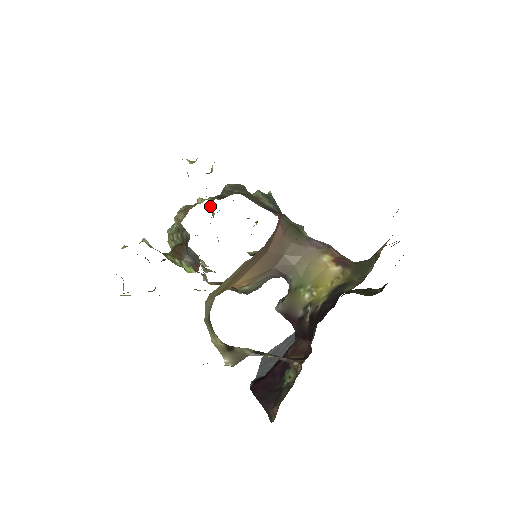
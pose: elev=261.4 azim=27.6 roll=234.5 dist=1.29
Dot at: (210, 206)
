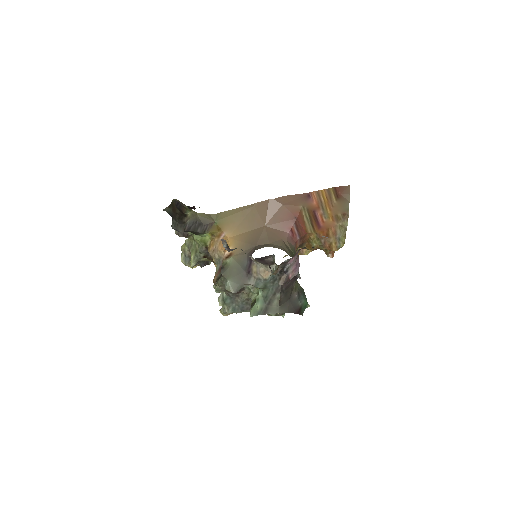
Dot at: occluded
